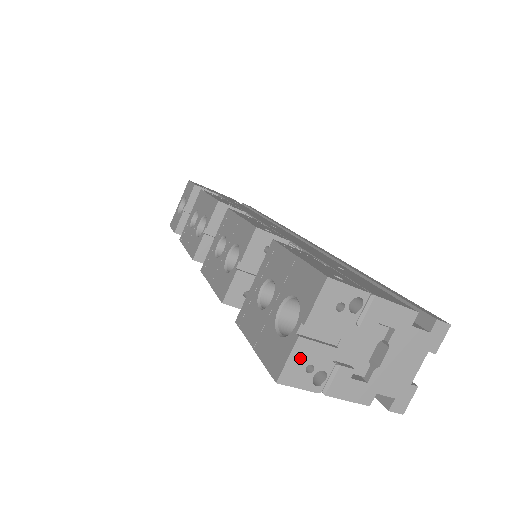
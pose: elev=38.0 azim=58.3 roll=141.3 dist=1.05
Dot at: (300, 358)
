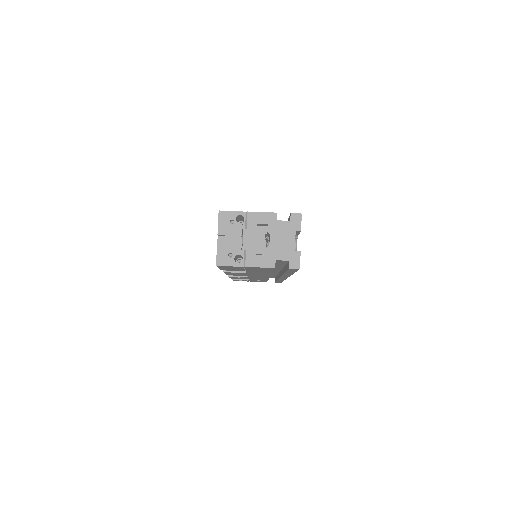
Dot at: (223, 251)
